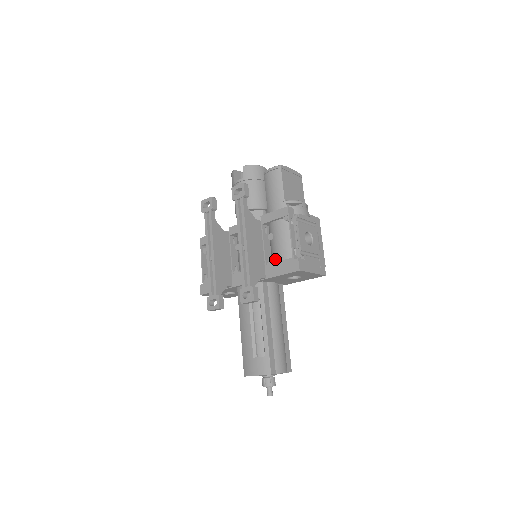
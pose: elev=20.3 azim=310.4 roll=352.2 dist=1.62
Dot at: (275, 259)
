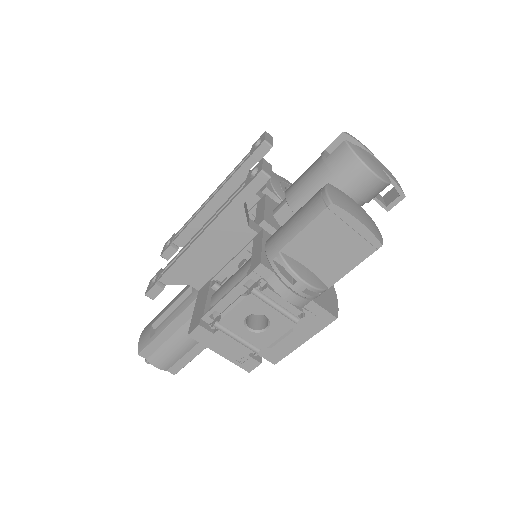
Dot at: (217, 289)
